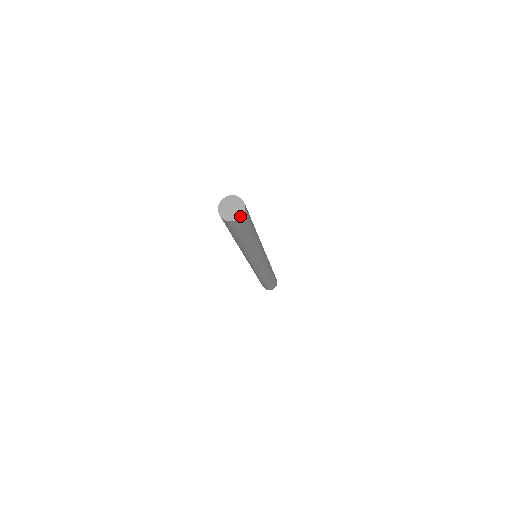
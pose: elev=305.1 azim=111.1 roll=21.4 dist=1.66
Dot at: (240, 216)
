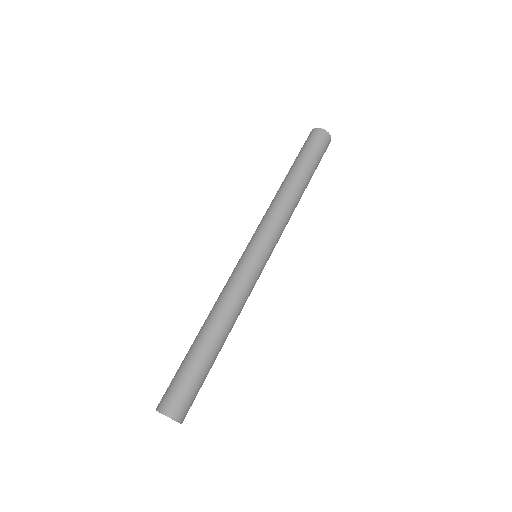
Dot at: occluded
